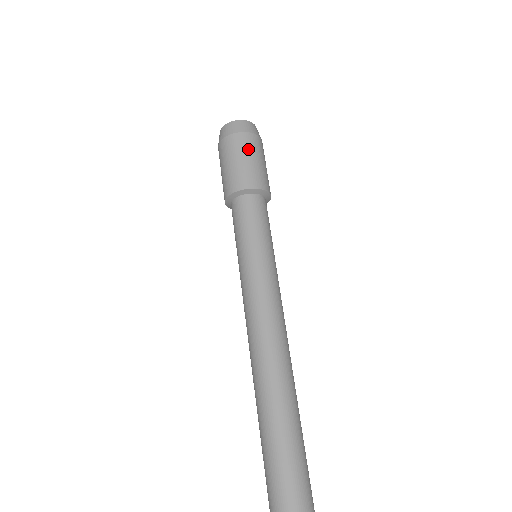
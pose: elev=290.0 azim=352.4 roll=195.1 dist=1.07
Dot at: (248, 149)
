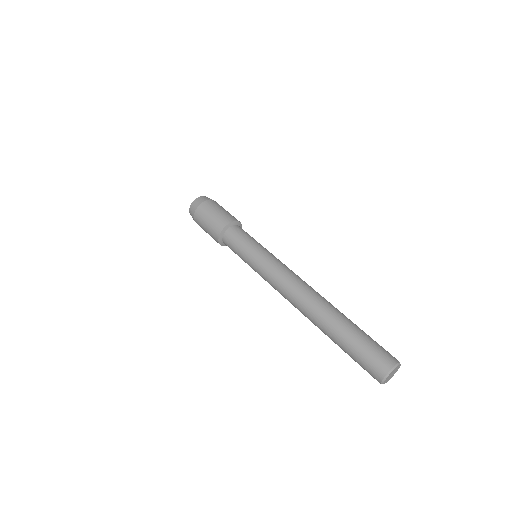
Dot at: (213, 207)
